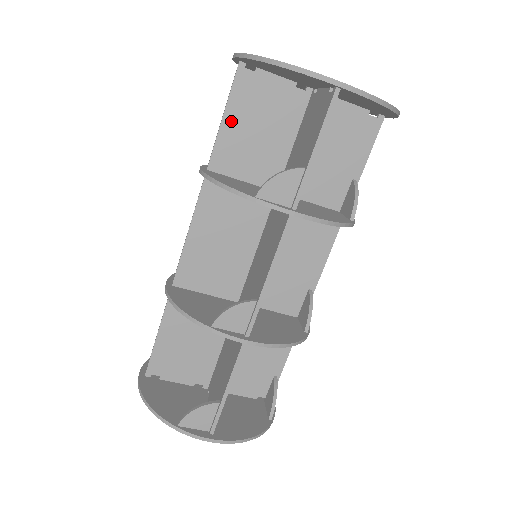
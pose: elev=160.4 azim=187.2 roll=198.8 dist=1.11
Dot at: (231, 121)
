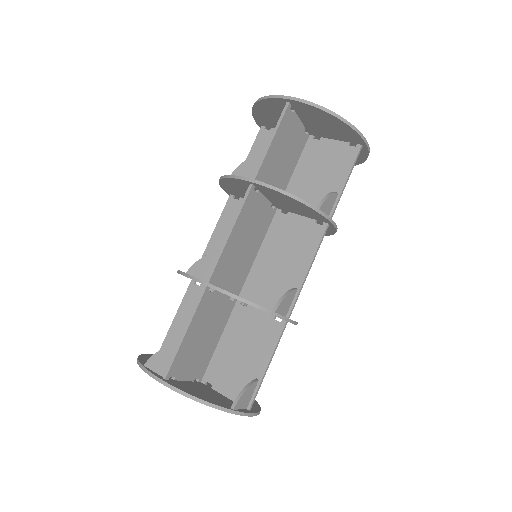
Dot at: (274, 146)
